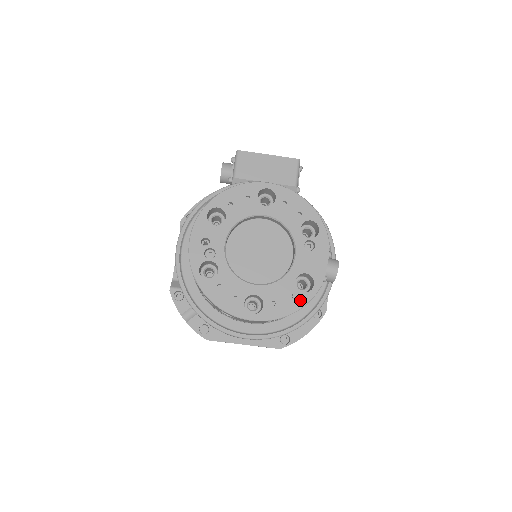
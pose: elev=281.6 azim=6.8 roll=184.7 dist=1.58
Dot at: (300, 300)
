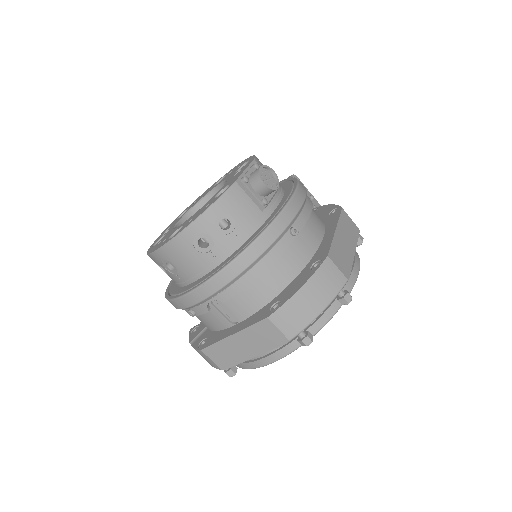
Dot at: (212, 202)
